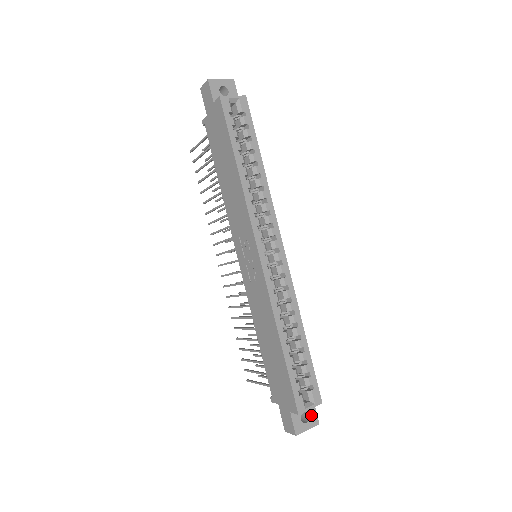
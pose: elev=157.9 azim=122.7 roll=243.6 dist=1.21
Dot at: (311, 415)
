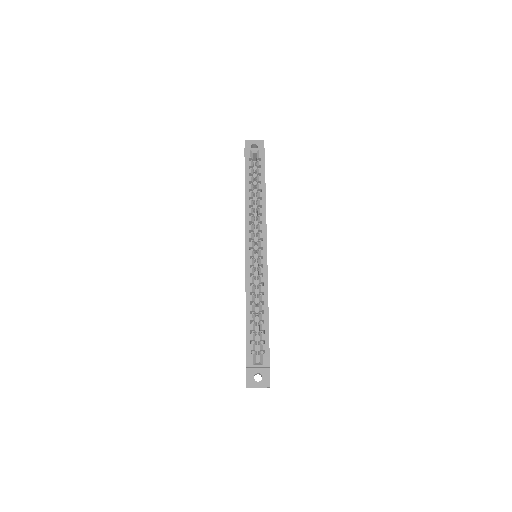
Dot at: (264, 378)
